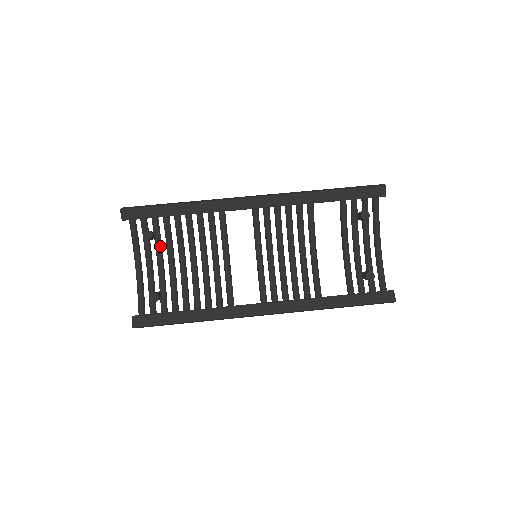
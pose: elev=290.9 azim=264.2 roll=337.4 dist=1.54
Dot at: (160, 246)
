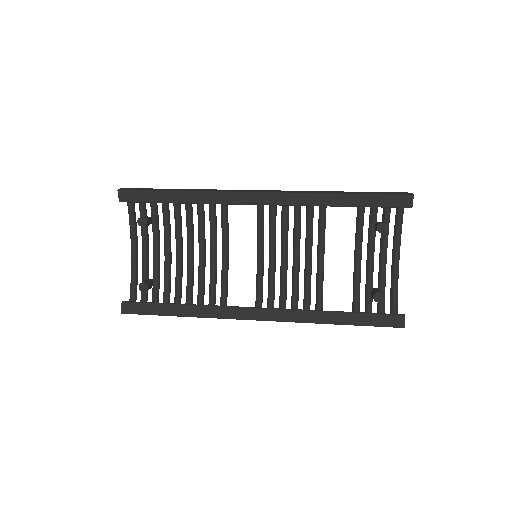
Dot at: (157, 233)
